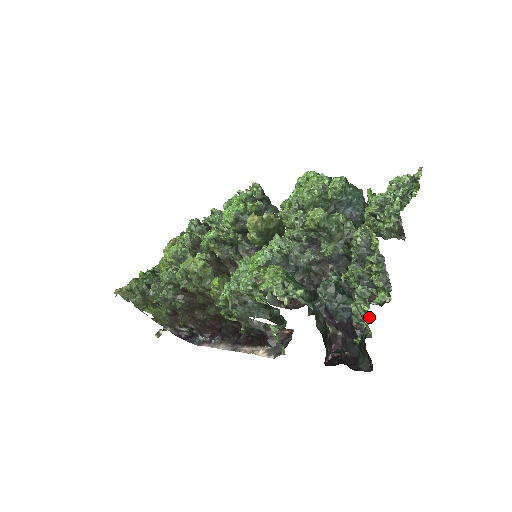
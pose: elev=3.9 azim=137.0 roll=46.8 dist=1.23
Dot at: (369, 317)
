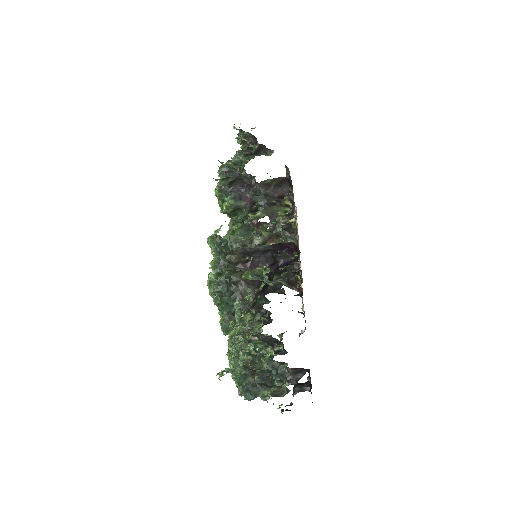
Dot at: occluded
